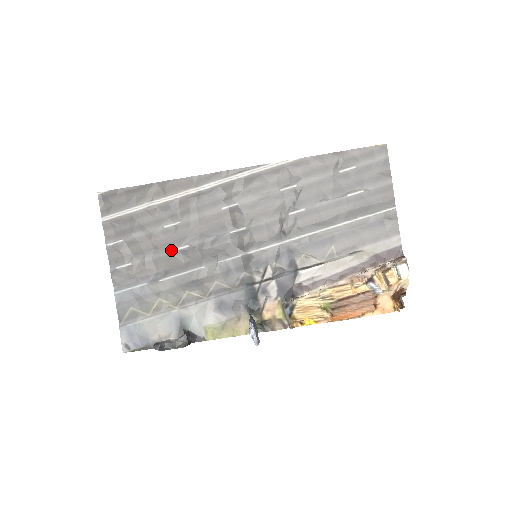
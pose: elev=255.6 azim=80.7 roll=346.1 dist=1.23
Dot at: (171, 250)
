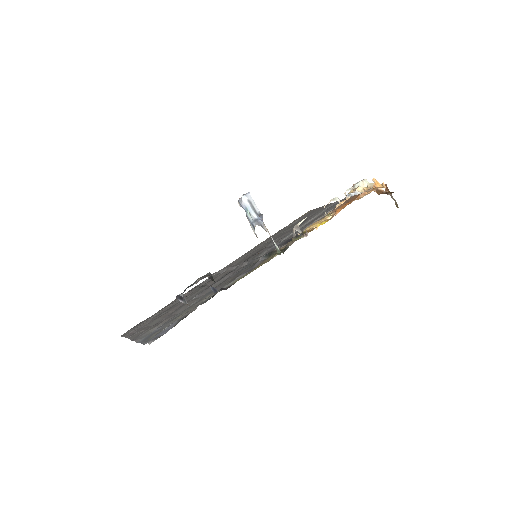
Dot at: occluded
